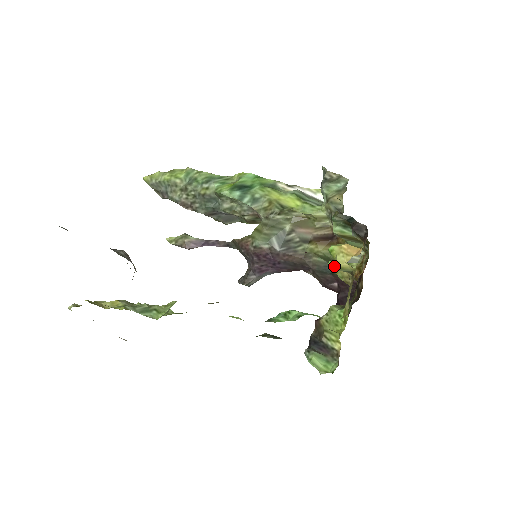
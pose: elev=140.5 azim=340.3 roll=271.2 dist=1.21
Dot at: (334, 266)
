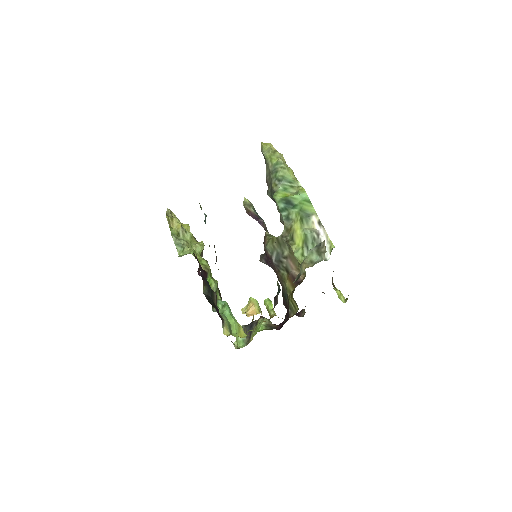
Dot at: (265, 304)
